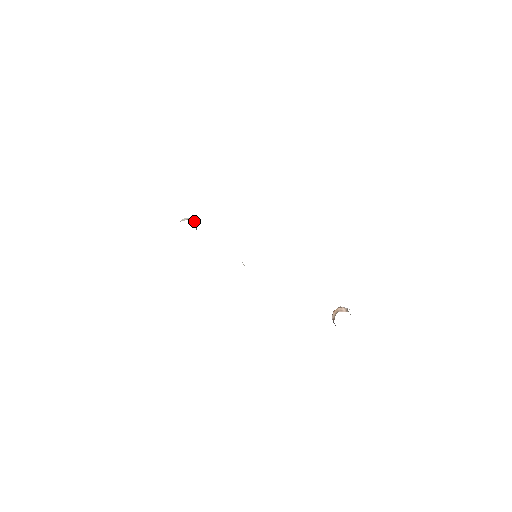
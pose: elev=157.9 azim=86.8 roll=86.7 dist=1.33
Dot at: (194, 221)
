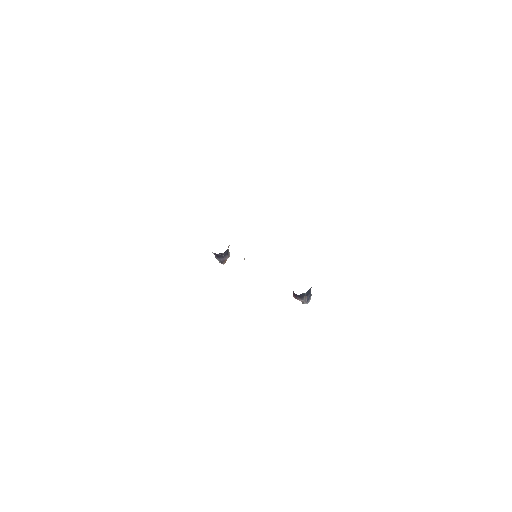
Dot at: occluded
